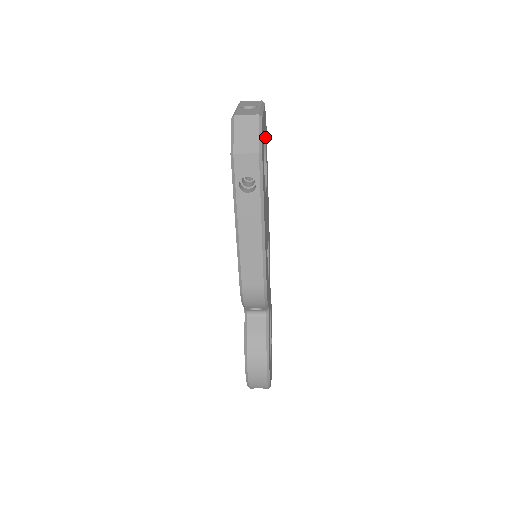
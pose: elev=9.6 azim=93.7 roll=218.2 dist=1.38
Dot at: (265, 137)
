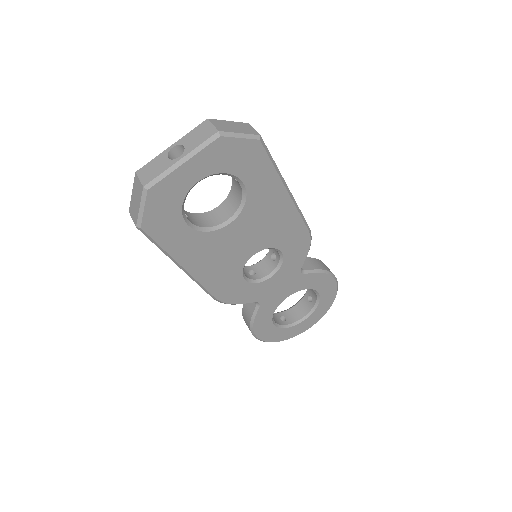
Dot at: (225, 172)
